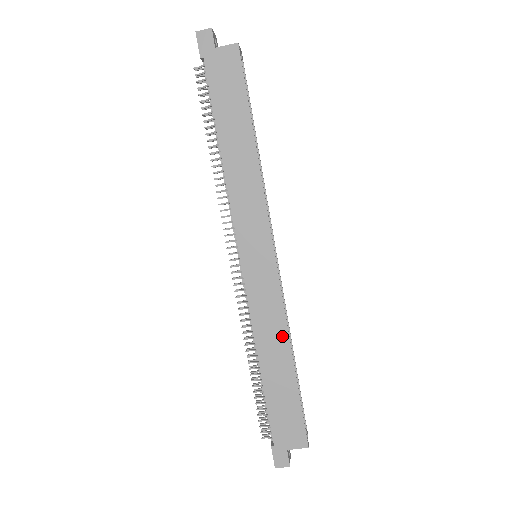
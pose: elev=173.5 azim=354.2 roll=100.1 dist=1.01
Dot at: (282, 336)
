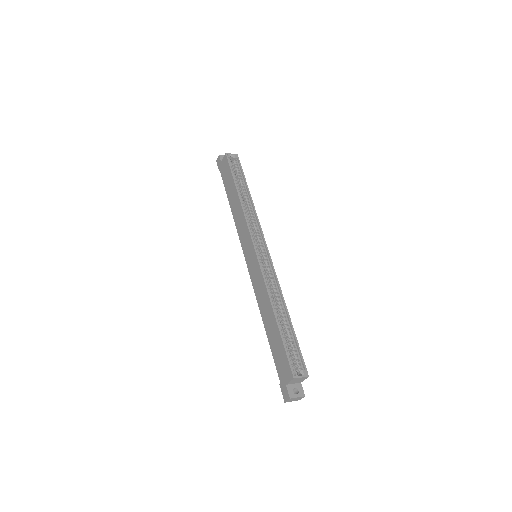
Dot at: (267, 299)
